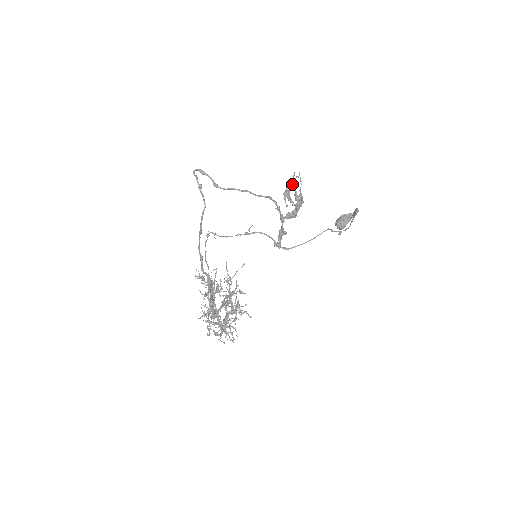
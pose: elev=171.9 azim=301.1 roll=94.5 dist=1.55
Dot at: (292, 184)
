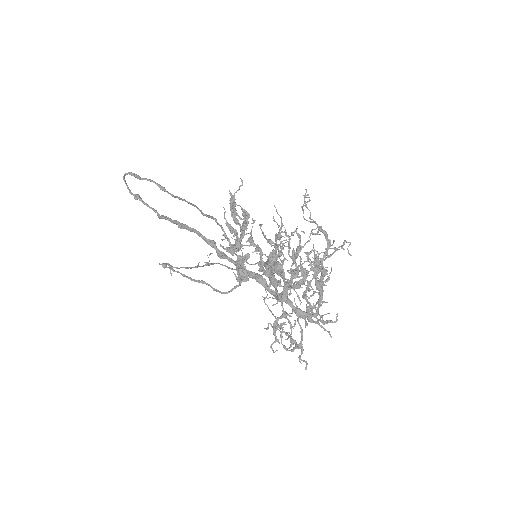
Dot at: (234, 199)
